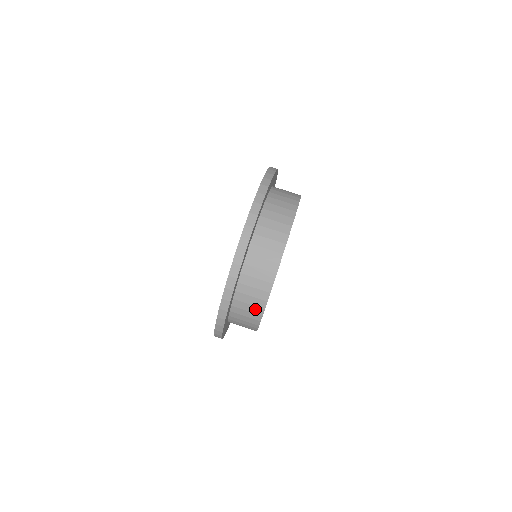
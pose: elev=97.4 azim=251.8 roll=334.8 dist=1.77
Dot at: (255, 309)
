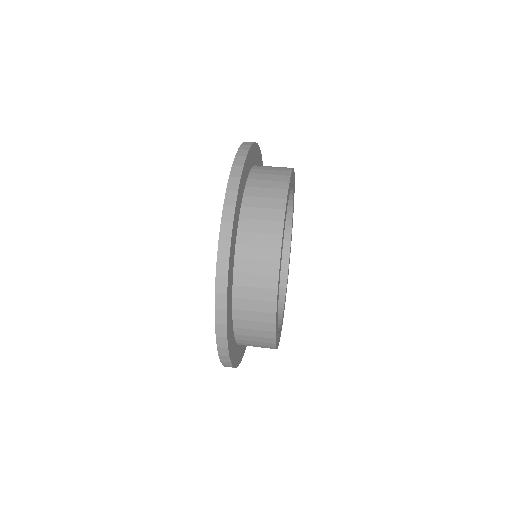
Dot at: (264, 333)
